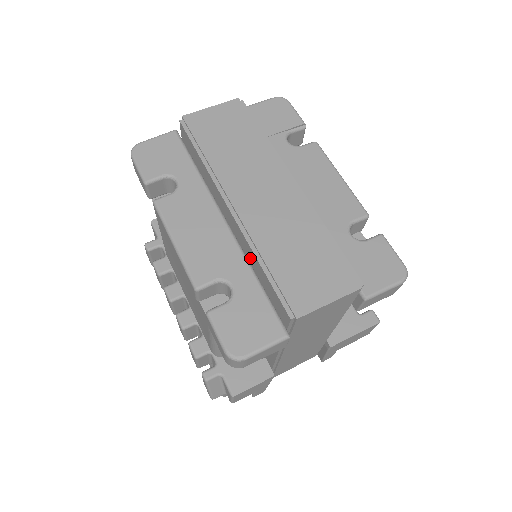
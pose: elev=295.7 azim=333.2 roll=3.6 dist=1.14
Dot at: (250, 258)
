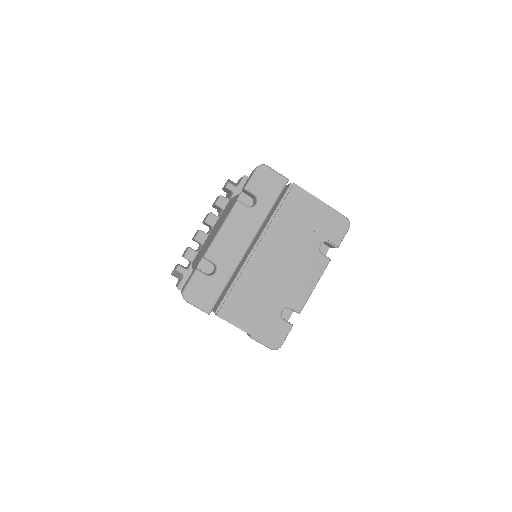
Dot at: occluded
